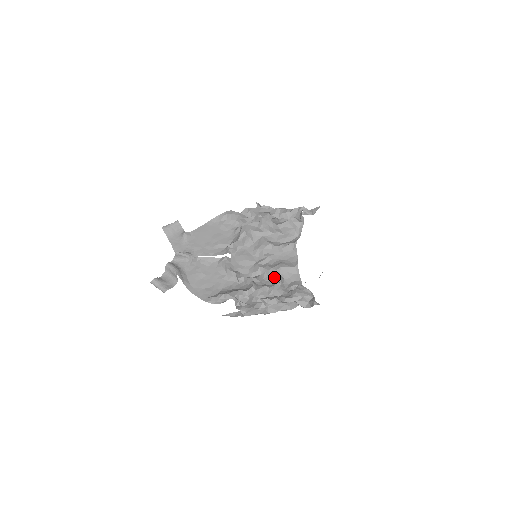
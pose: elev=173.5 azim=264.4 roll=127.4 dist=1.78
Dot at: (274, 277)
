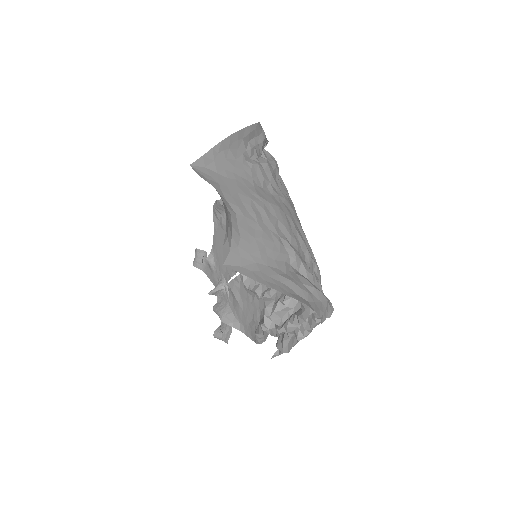
Dot at: occluded
